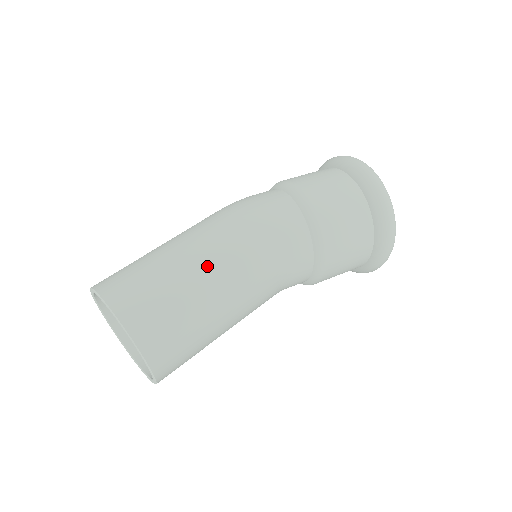
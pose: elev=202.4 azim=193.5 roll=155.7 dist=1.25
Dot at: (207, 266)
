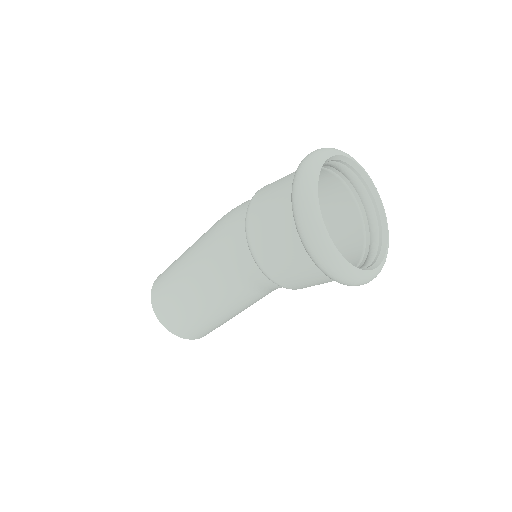
Dot at: (187, 279)
